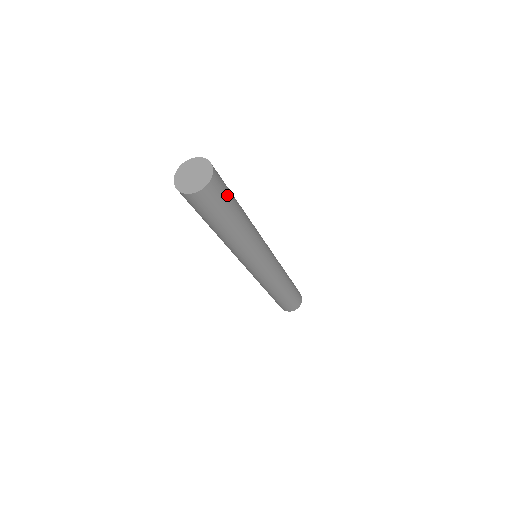
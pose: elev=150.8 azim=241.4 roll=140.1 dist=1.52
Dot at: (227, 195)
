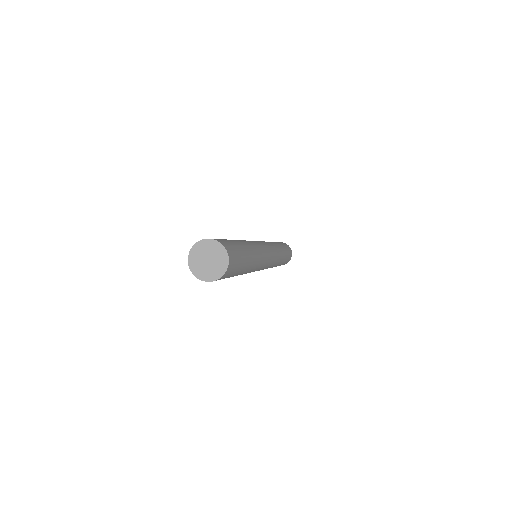
Dot at: (239, 263)
